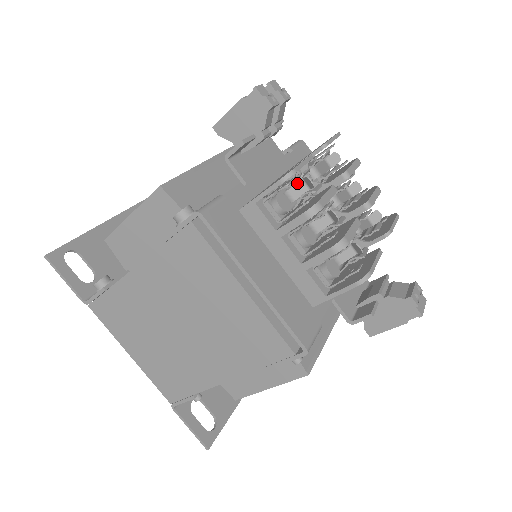
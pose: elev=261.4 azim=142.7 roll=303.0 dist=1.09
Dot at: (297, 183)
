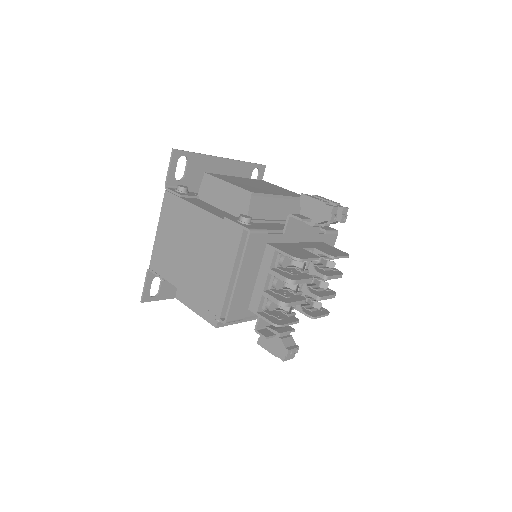
Dot at: (300, 261)
